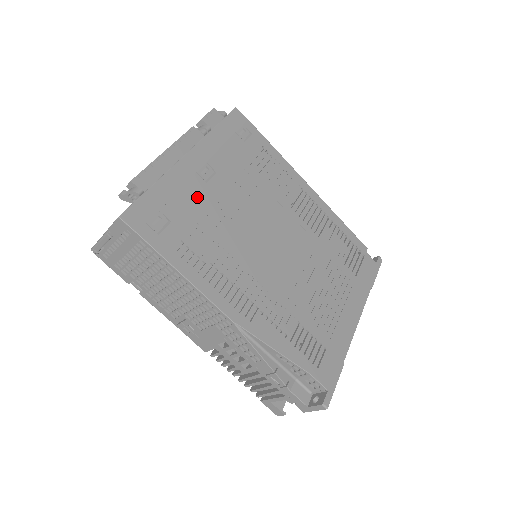
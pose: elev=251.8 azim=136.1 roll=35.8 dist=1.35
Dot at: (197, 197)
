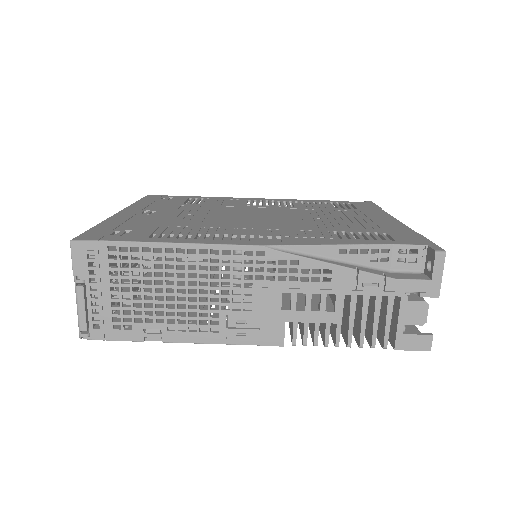
Dot at: (148, 220)
